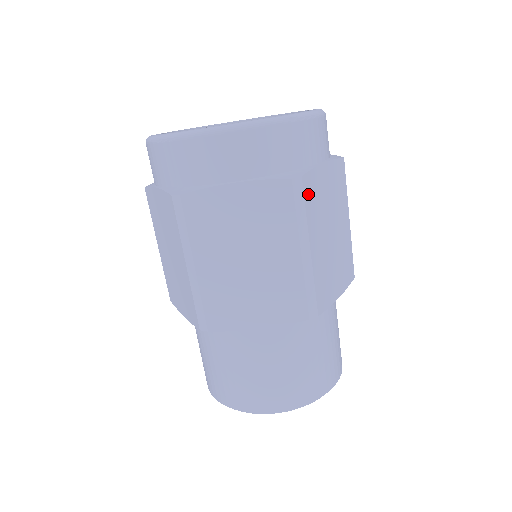
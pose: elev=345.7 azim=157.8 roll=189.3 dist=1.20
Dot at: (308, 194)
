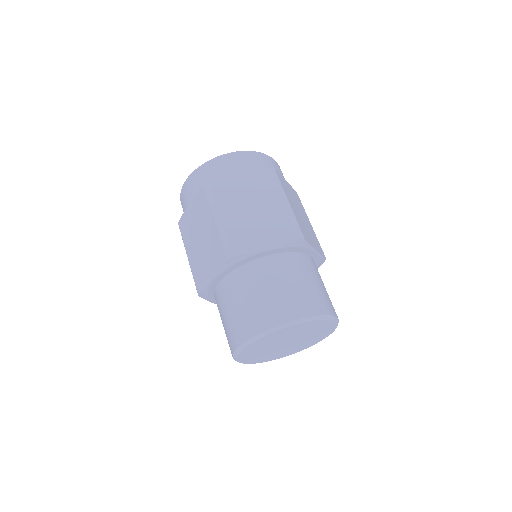
Dot at: (217, 190)
